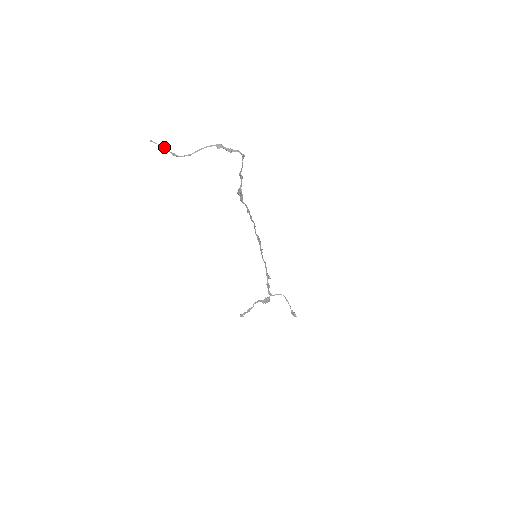
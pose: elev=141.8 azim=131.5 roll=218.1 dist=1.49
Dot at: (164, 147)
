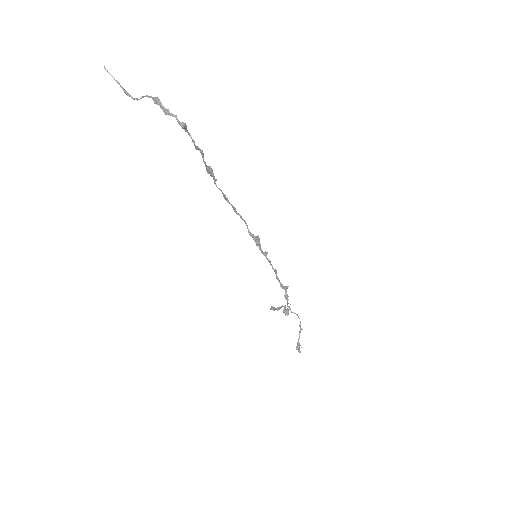
Dot at: (115, 80)
